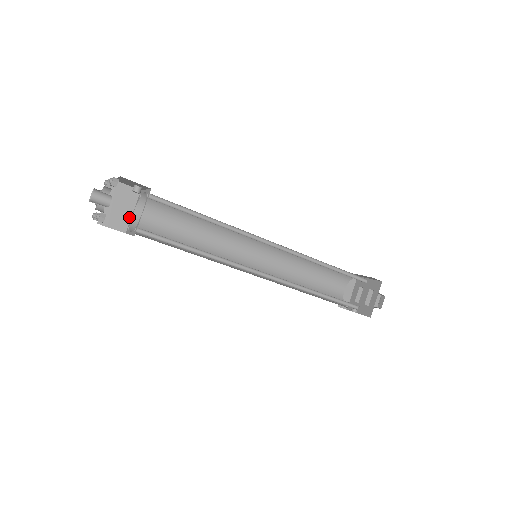
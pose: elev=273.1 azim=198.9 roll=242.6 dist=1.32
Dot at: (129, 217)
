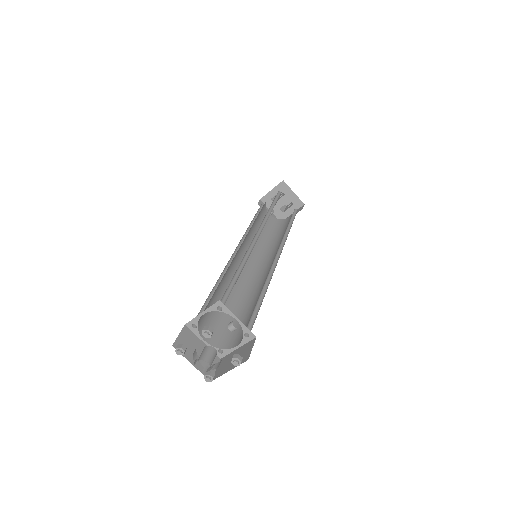
Dot at: (196, 317)
